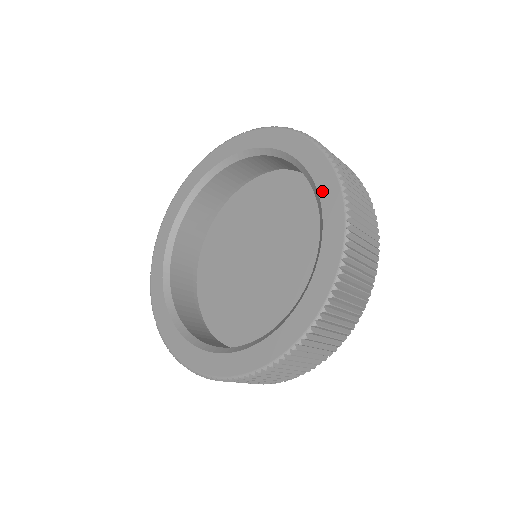
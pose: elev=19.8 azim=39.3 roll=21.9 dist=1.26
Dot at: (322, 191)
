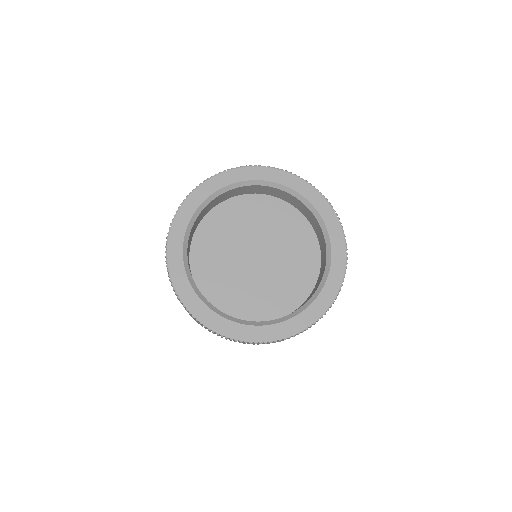
Dot at: (329, 226)
